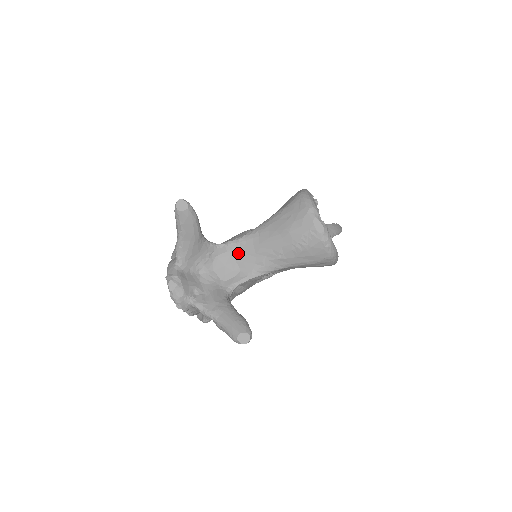
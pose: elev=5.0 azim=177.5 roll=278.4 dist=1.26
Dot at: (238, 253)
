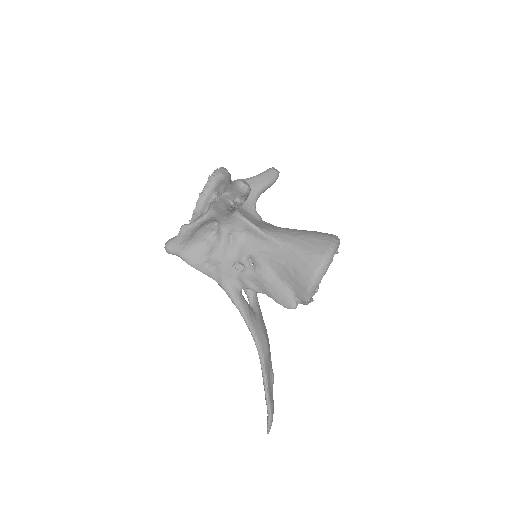
Dot at: (262, 222)
